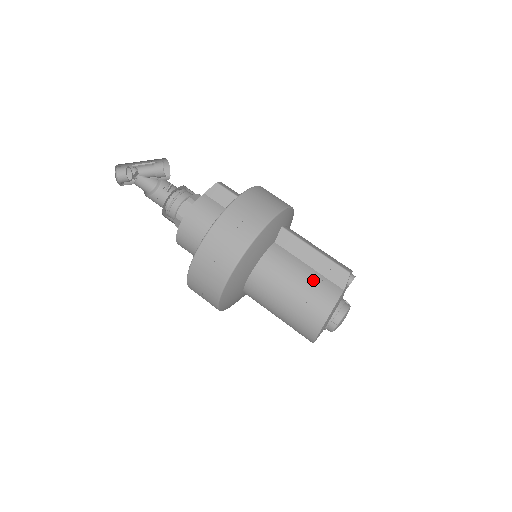
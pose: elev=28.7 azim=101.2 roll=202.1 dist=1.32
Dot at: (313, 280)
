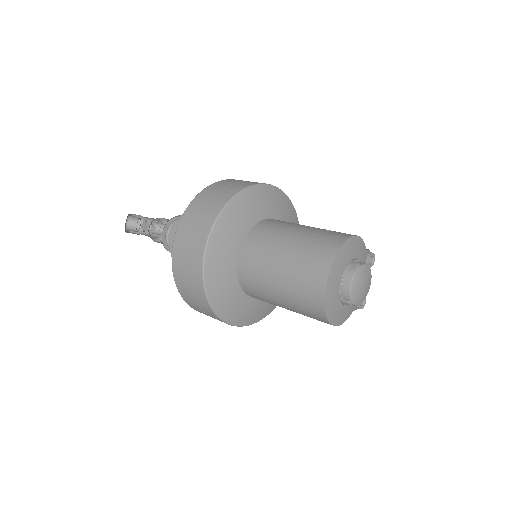
Dot at: occluded
